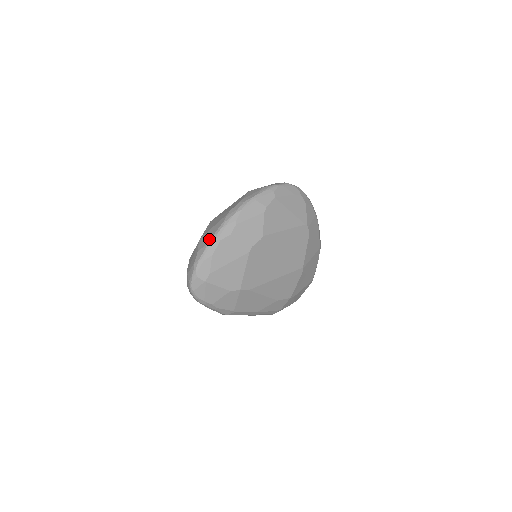
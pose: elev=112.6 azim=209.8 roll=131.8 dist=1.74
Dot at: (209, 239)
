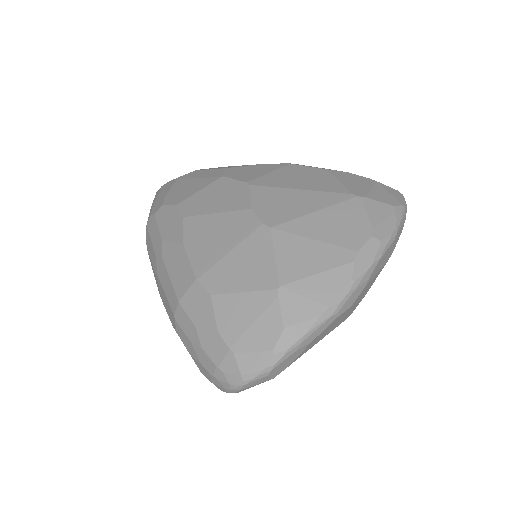
Dot at: (319, 311)
